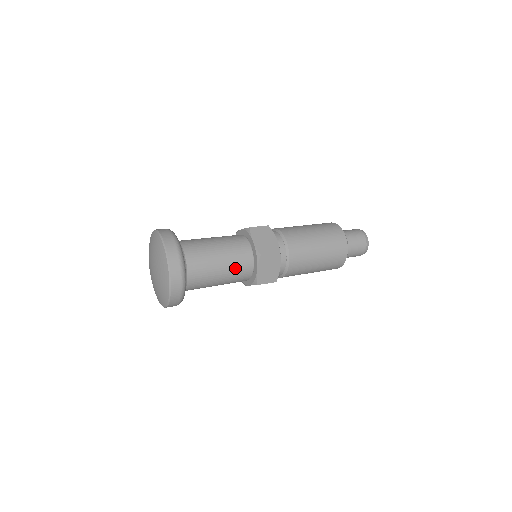
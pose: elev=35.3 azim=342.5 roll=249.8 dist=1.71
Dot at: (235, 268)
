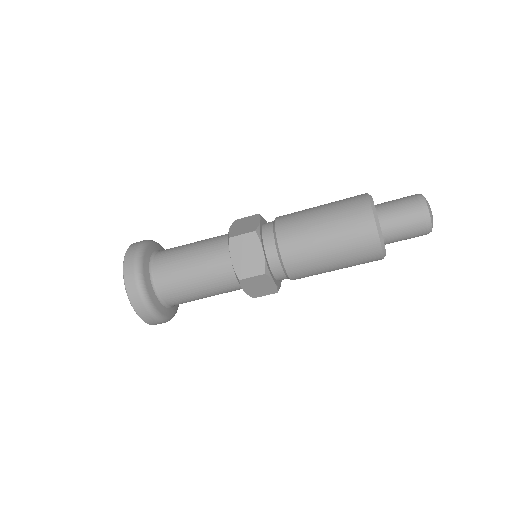
Dot at: (217, 288)
